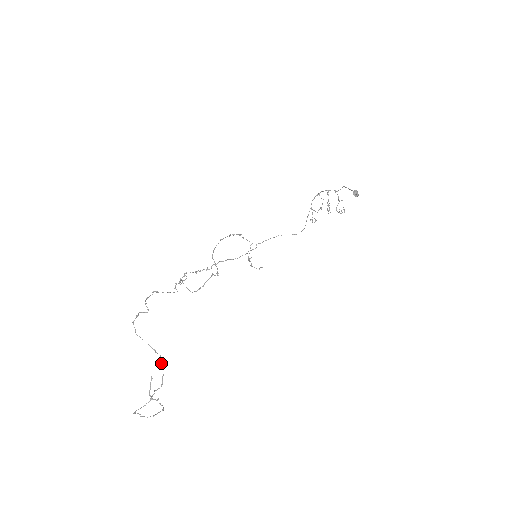
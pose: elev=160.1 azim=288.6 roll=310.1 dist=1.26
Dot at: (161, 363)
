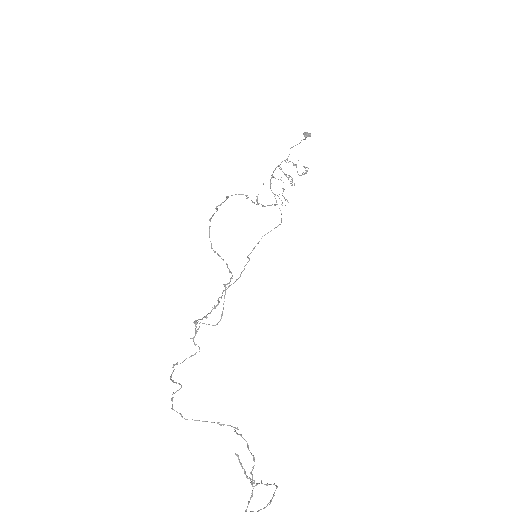
Dot at: (236, 432)
